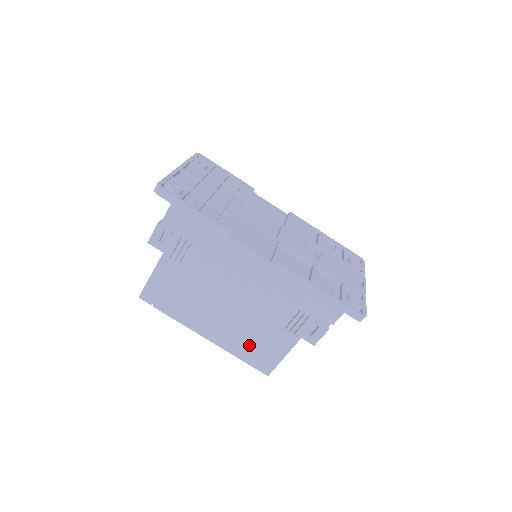
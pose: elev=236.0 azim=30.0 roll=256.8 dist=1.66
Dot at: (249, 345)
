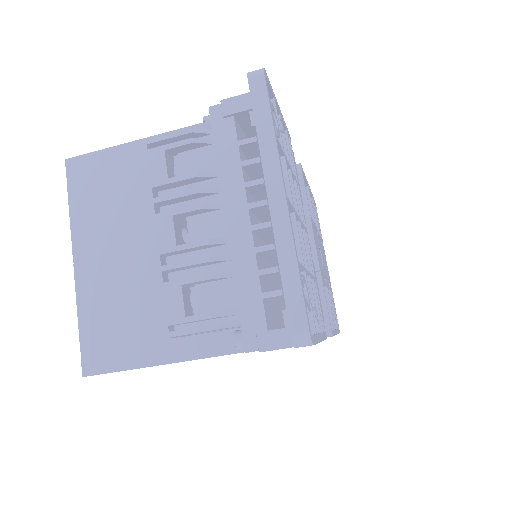
Dot at: occluded
